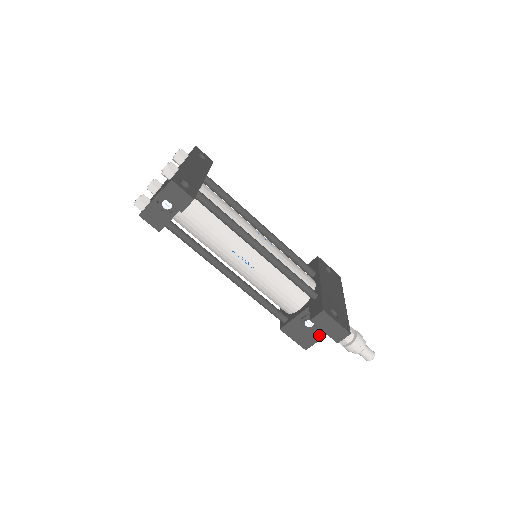
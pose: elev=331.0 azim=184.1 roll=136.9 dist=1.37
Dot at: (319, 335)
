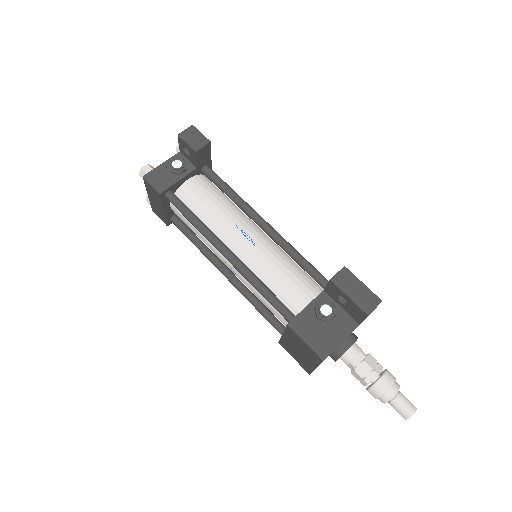
Dot at: (339, 335)
